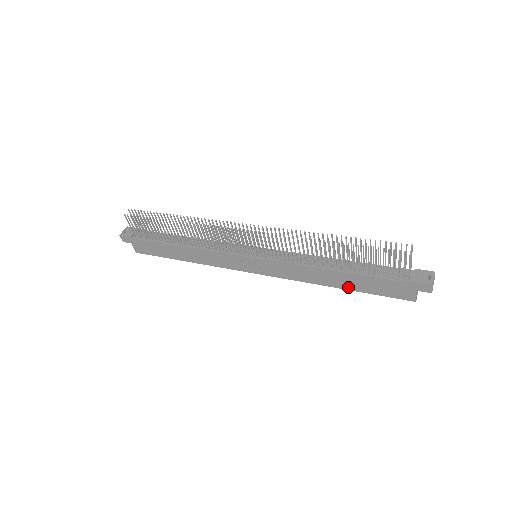
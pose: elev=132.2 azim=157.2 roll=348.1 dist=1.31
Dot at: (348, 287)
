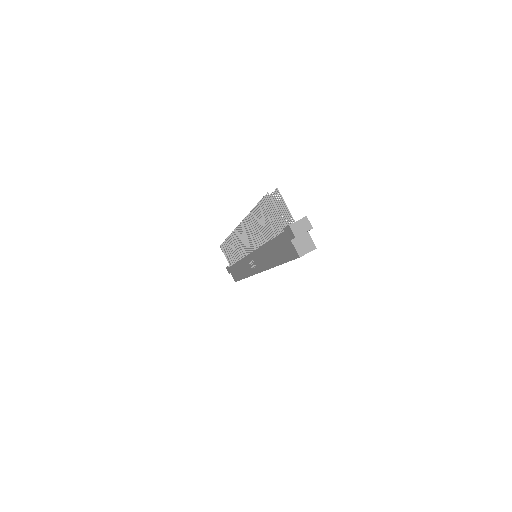
Dot at: (277, 261)
